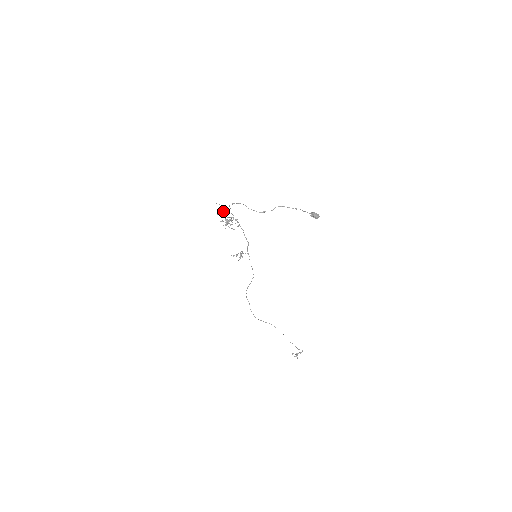
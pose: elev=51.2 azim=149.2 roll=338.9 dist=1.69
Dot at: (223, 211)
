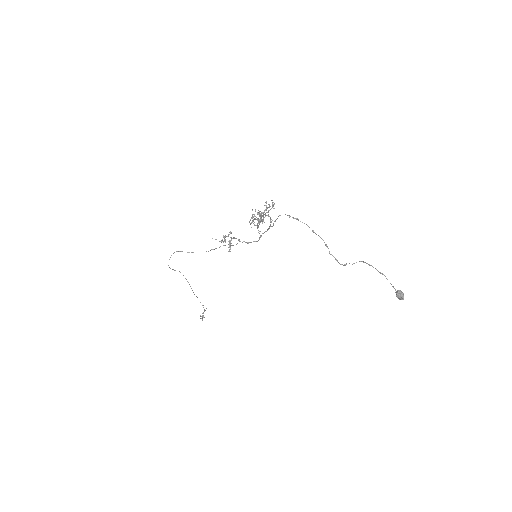
Dot at: occluded
